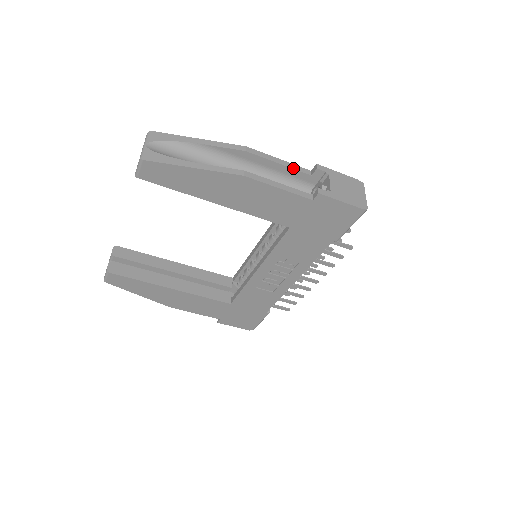
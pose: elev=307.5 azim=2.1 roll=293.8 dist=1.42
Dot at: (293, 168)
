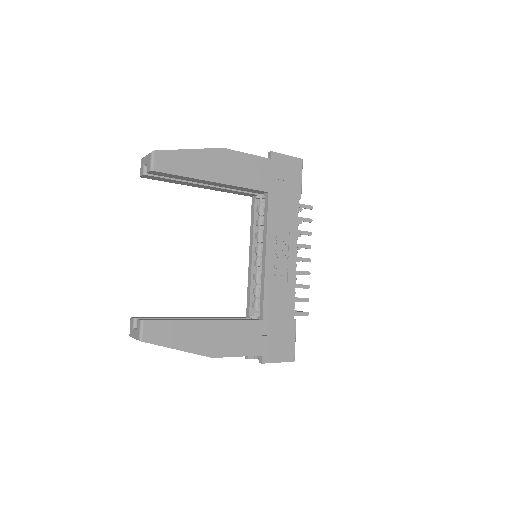
Dot at: occluded
